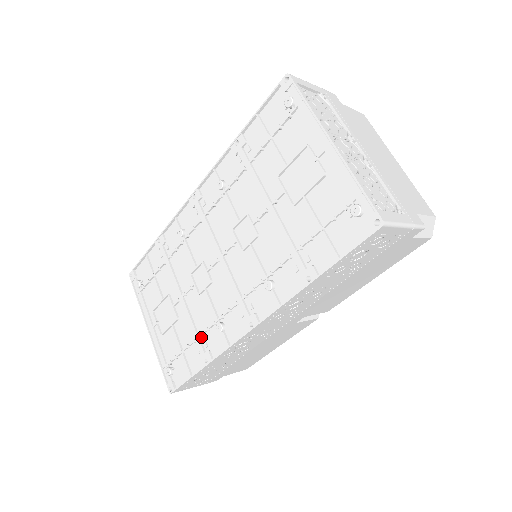
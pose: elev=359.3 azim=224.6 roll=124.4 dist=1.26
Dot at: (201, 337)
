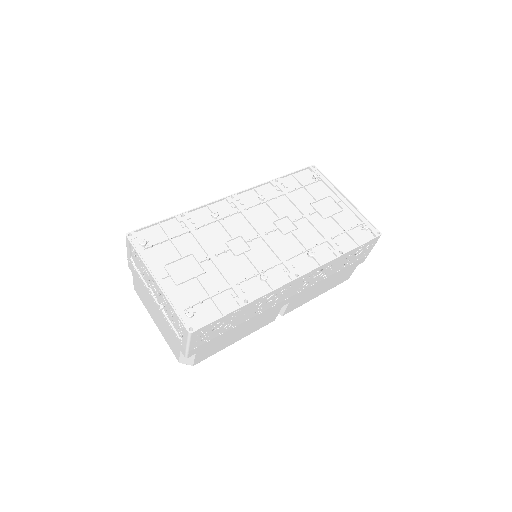
Dot at: (237, 285)
